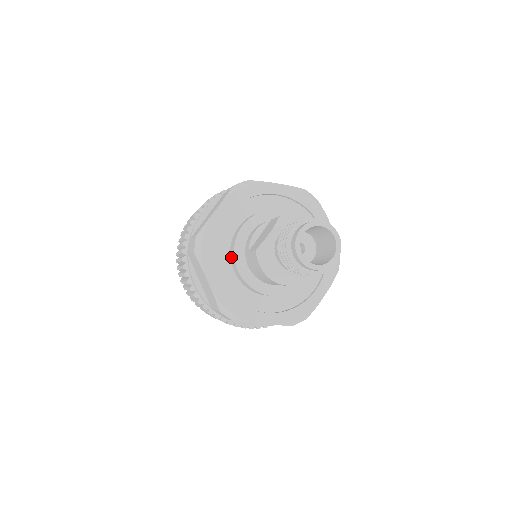
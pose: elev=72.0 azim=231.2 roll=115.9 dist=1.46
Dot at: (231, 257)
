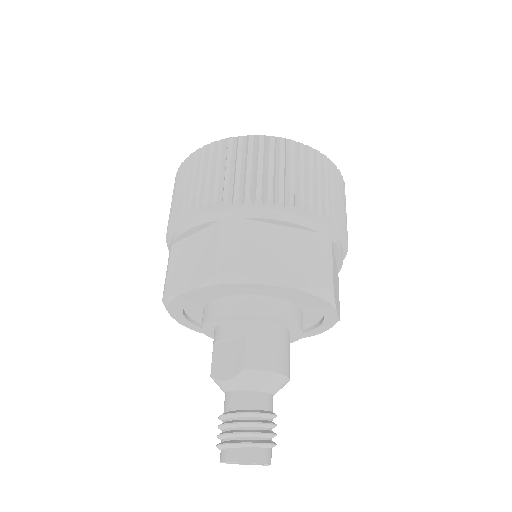
Dot at: occluded
